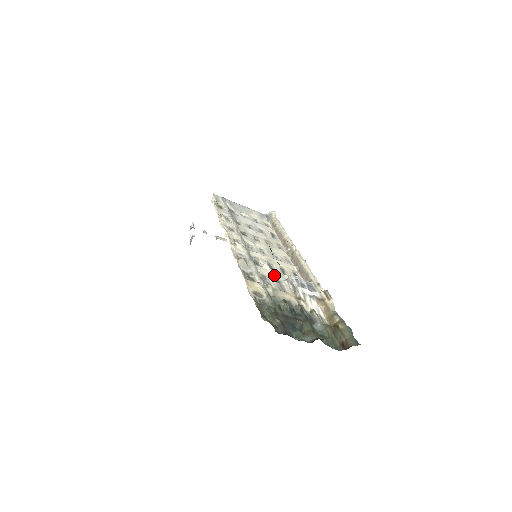
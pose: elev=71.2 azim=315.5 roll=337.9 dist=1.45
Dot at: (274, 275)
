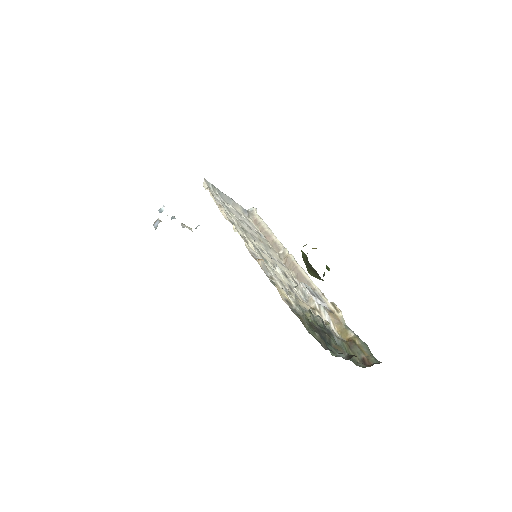
Dot at: (286, 281)
